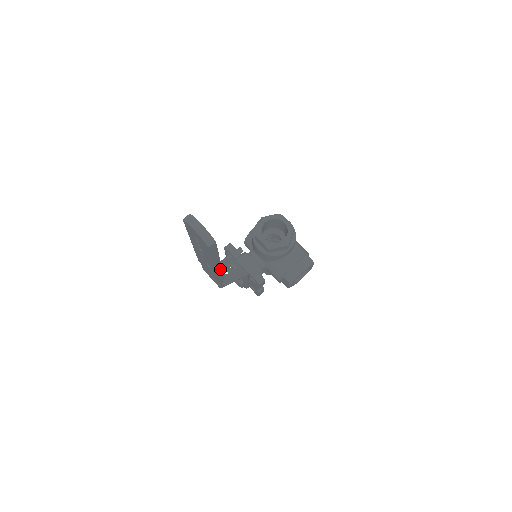
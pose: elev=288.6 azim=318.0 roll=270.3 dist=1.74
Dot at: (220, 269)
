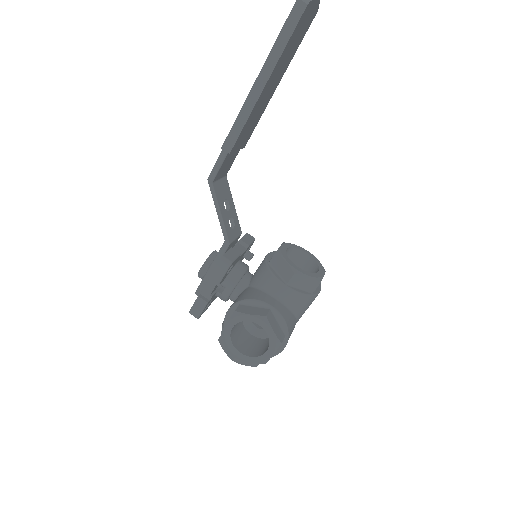
Dot at: (251, 107)
